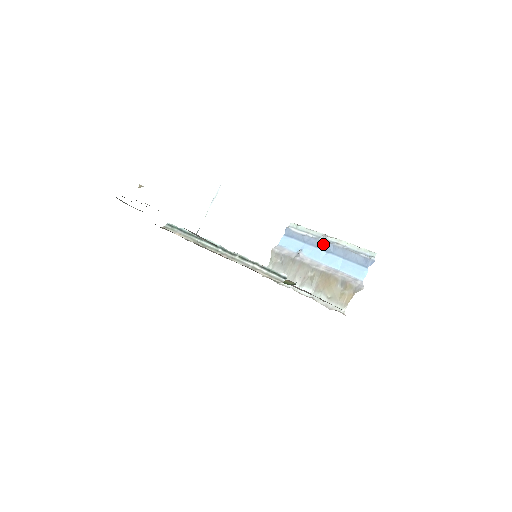
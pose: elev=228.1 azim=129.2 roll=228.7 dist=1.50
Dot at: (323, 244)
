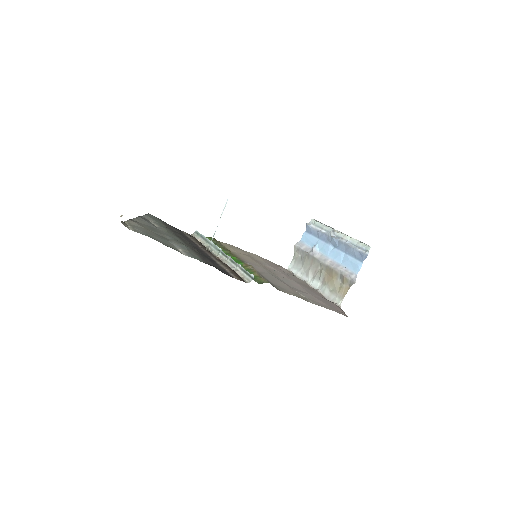
Dot at: (331, 239)
